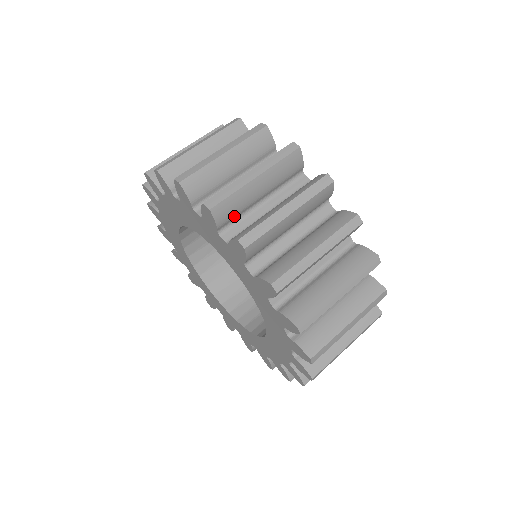
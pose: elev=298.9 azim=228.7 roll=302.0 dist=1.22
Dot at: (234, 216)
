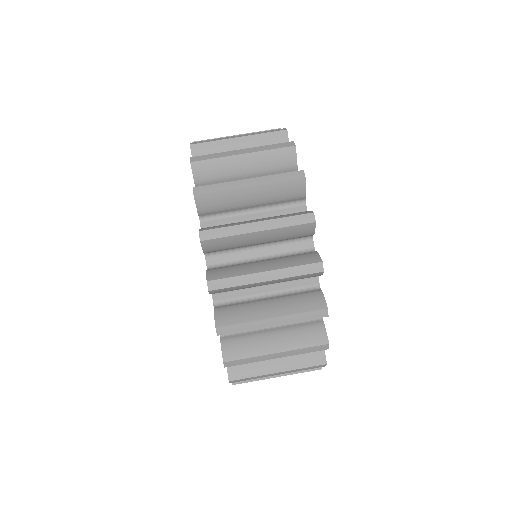
Dot at: (218, 211)
